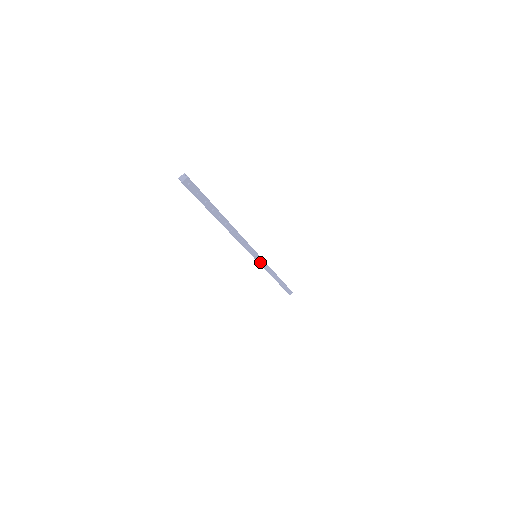
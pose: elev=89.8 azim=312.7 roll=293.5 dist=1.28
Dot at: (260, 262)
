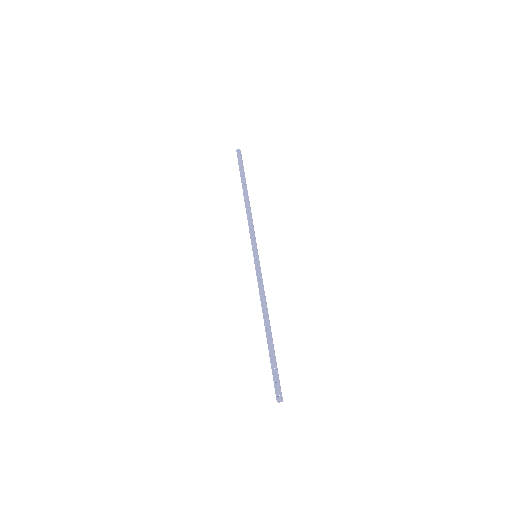
Dot at: (254, 246)
